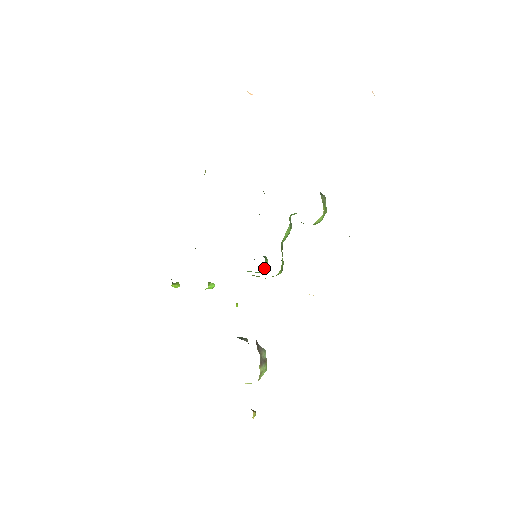
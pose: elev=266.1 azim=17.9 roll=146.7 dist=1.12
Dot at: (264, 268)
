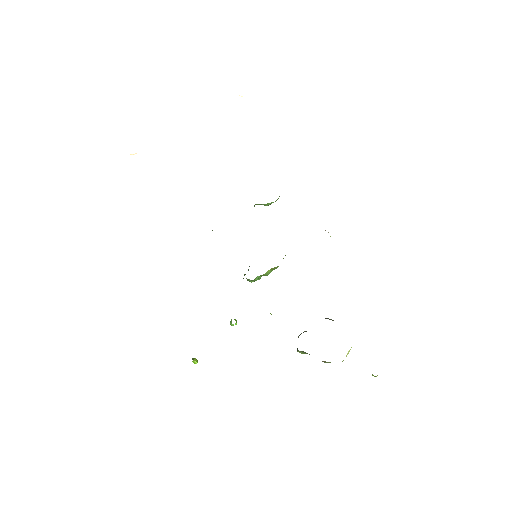
Dot at: occluded
